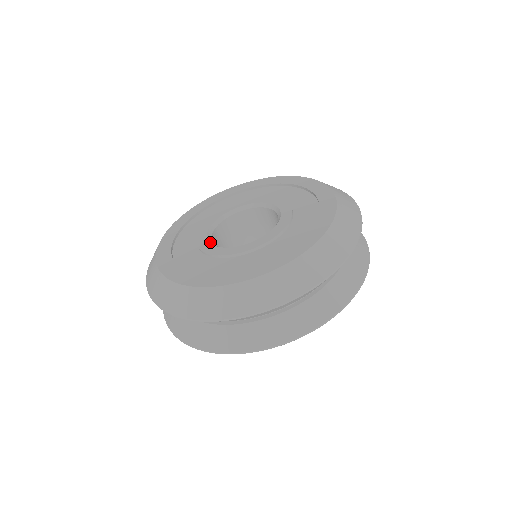
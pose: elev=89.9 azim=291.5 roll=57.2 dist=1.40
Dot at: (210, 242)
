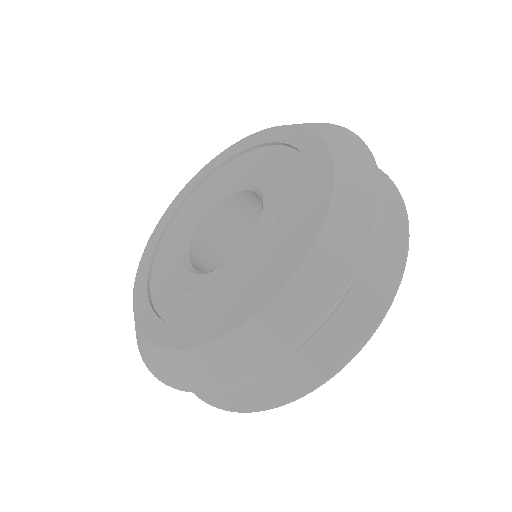
Dot at: (209, 272)
